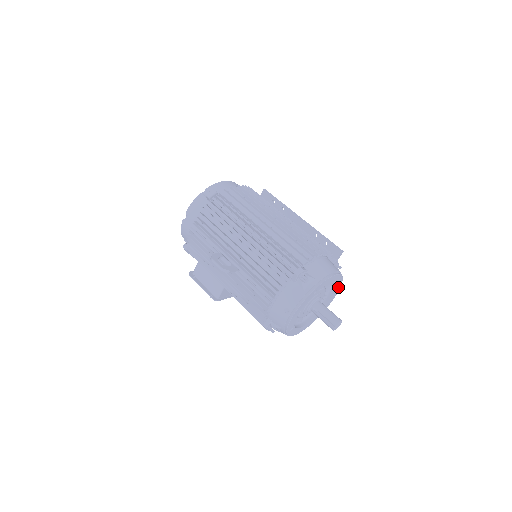
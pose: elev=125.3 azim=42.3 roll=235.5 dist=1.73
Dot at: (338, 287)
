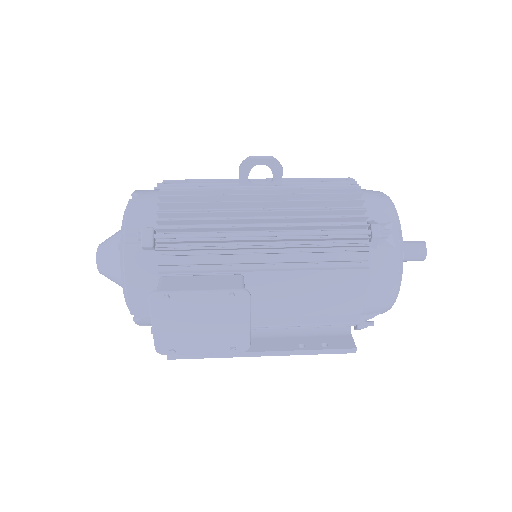
Dot at: occluded
